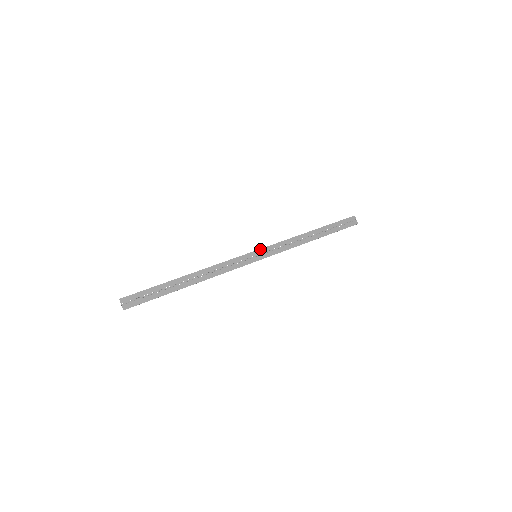
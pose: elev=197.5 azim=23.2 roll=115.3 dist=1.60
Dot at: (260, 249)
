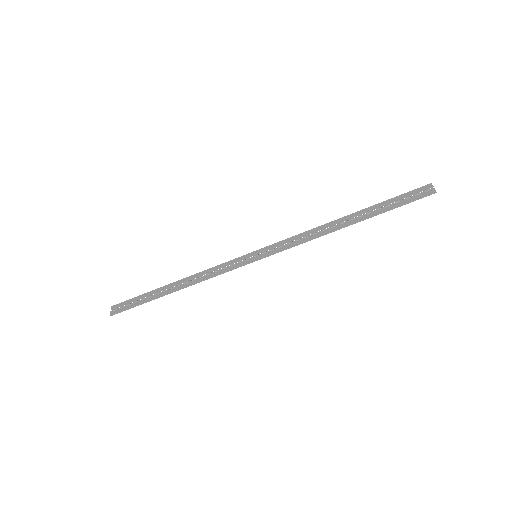
Dot at: (264, 248)
